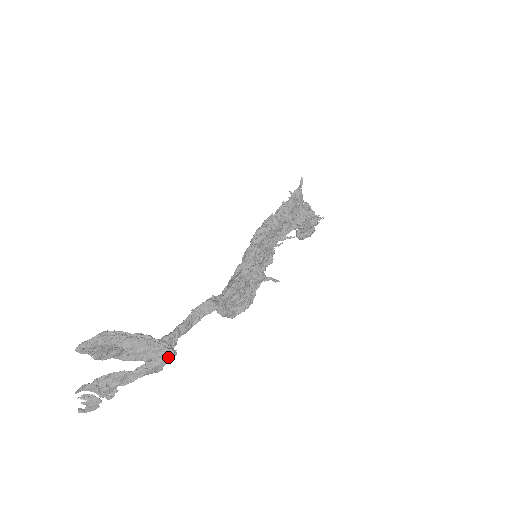
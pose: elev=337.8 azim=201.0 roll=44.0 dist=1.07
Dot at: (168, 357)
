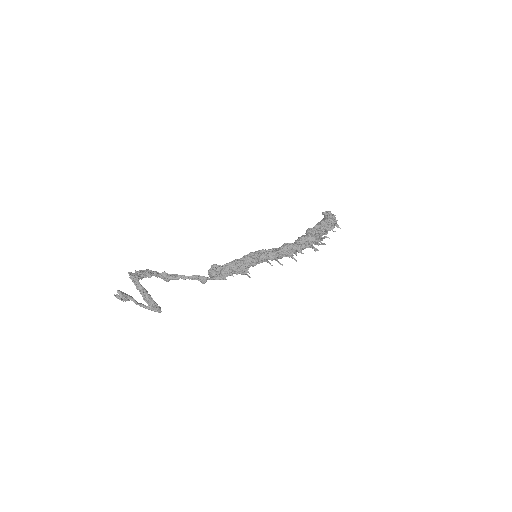
Dot at: occluded
